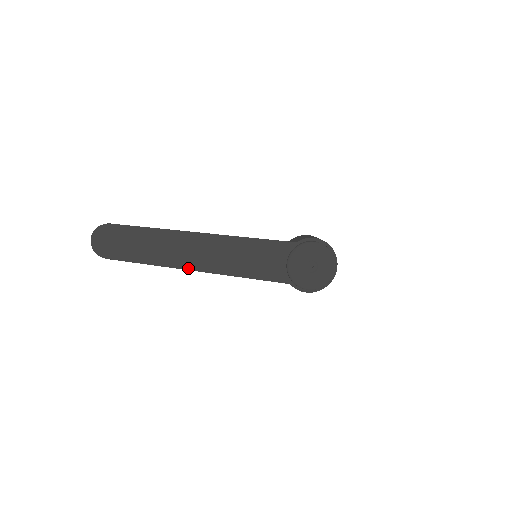
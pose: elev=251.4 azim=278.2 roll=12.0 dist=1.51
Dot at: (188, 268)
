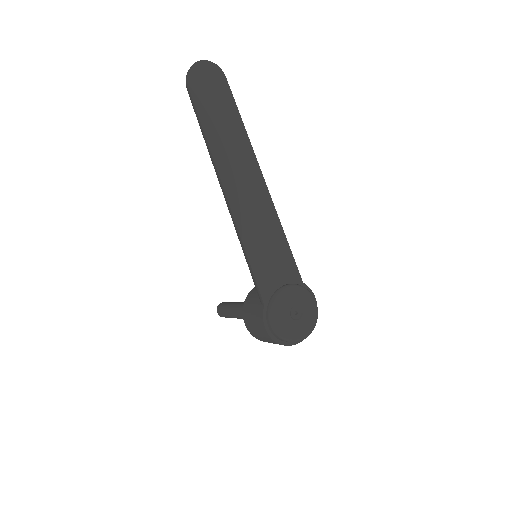
Dot at: (225, 185)
